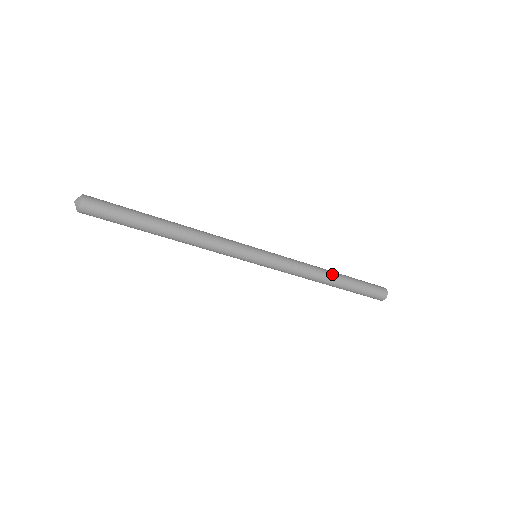
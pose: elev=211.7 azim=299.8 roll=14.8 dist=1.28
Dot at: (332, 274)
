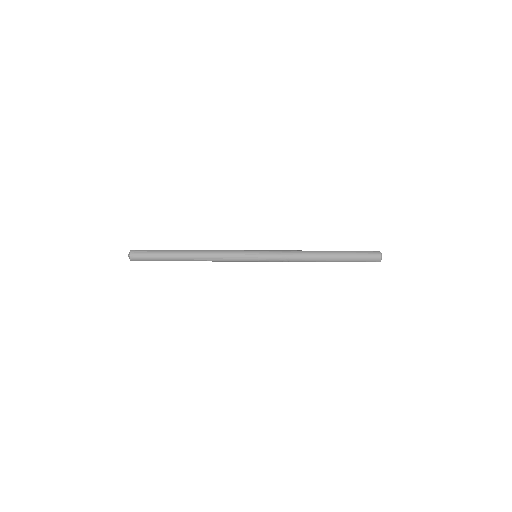
Dot at: (322, 252)
